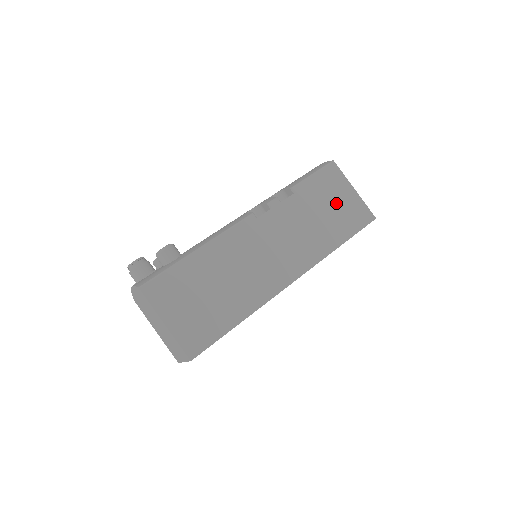
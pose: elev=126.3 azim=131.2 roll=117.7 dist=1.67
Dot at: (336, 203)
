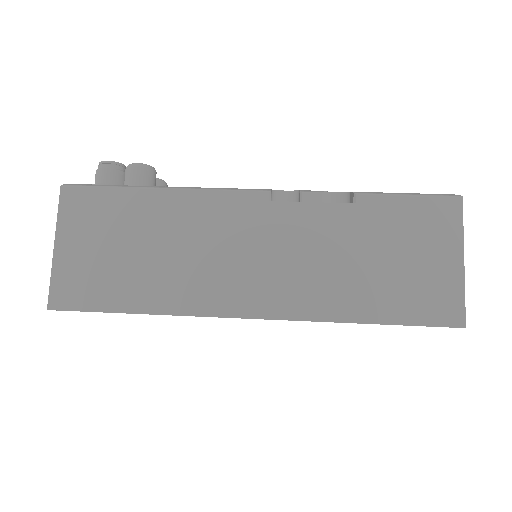
Dot at: (412, 259)
